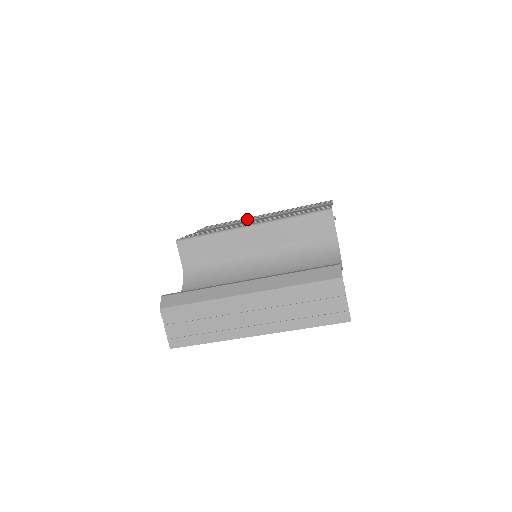
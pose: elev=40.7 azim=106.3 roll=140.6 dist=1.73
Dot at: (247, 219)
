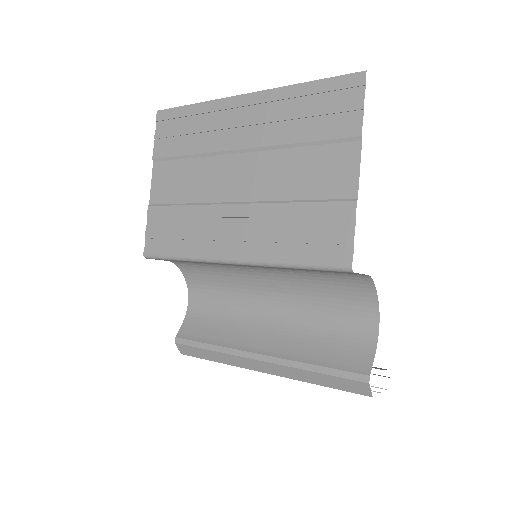
Dot at: (216, 142)
